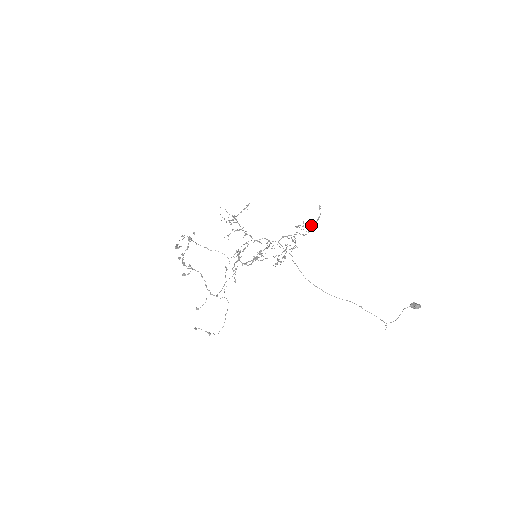
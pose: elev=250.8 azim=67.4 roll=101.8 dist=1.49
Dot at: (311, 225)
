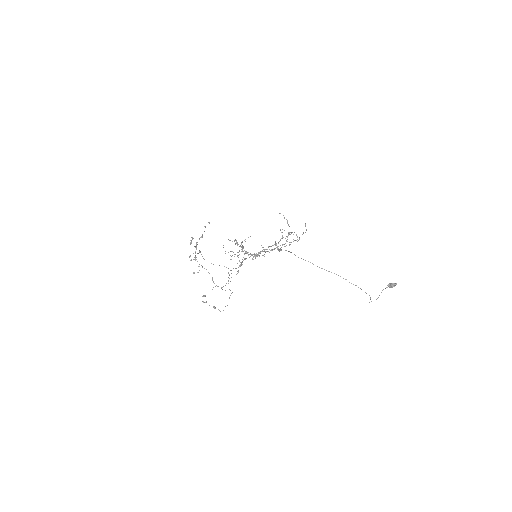
Dot at: occluded
